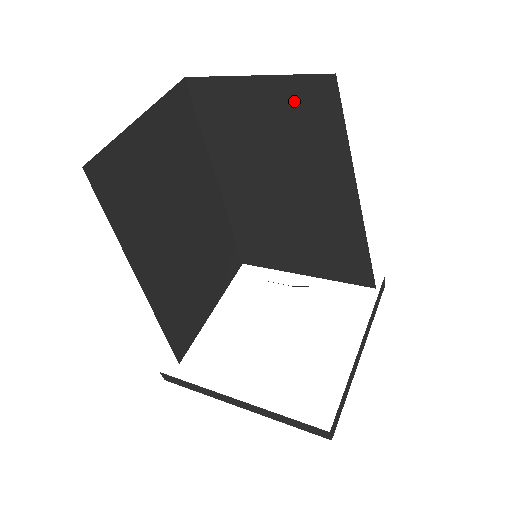
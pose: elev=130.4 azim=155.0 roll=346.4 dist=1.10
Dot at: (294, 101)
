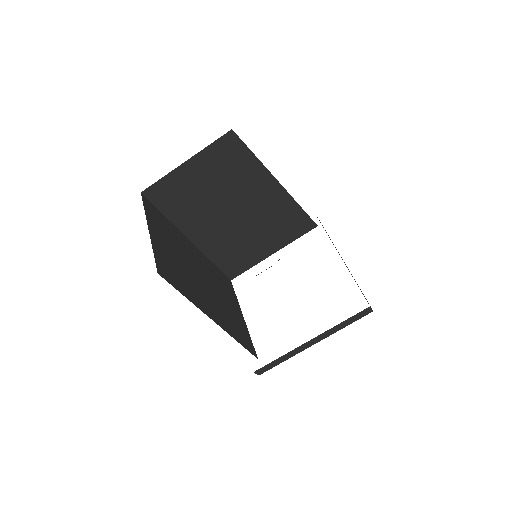
Dot at: (216, 159)
